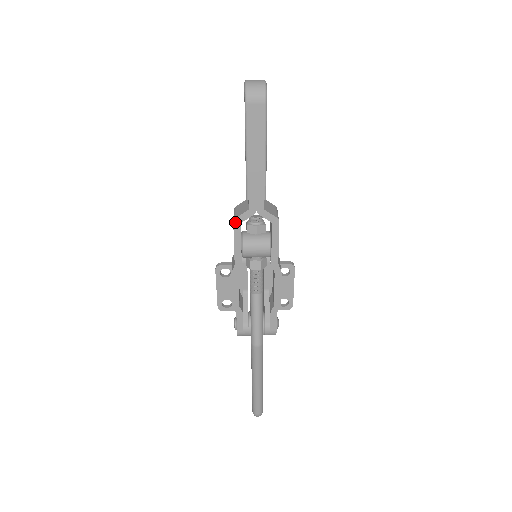
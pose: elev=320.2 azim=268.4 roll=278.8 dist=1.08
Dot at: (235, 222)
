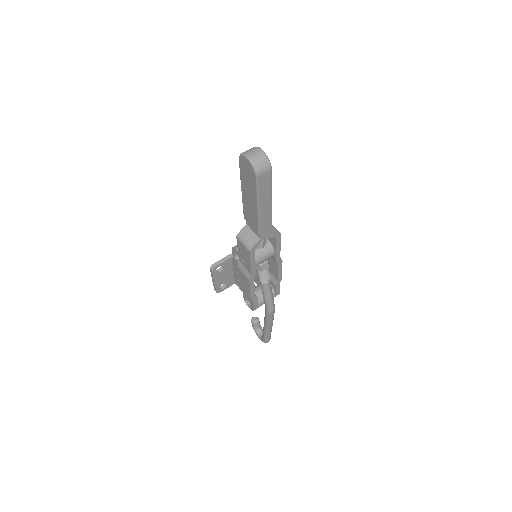
Dot at: (251, 251)
